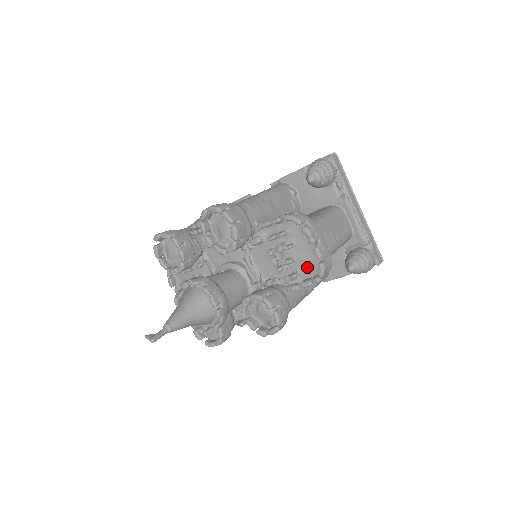
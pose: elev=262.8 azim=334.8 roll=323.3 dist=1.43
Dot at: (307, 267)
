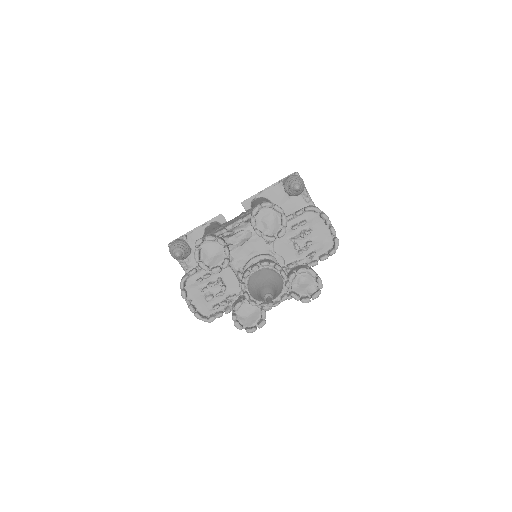
Dot at: (321, 246)
